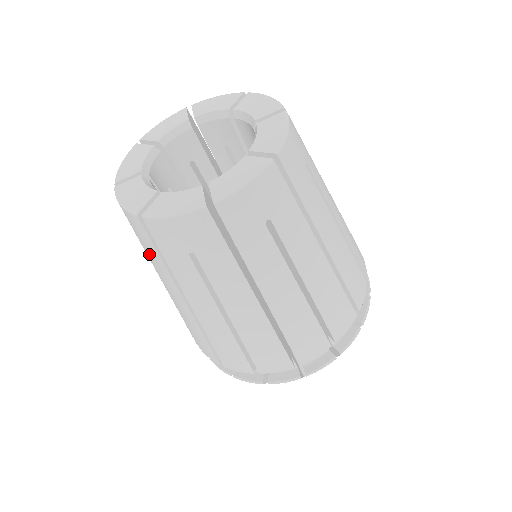
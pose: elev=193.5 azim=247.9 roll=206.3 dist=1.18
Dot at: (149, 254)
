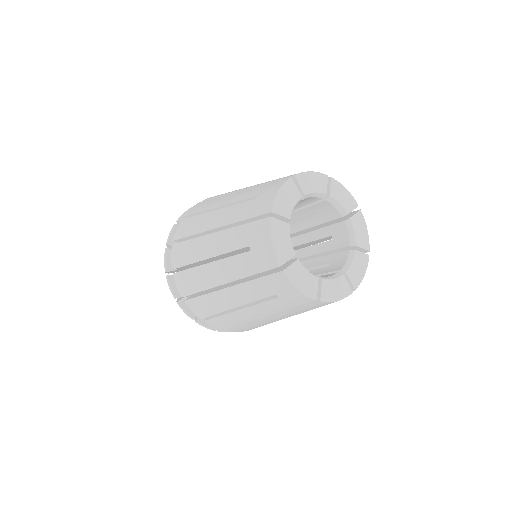
Dot at: (275, 303)
